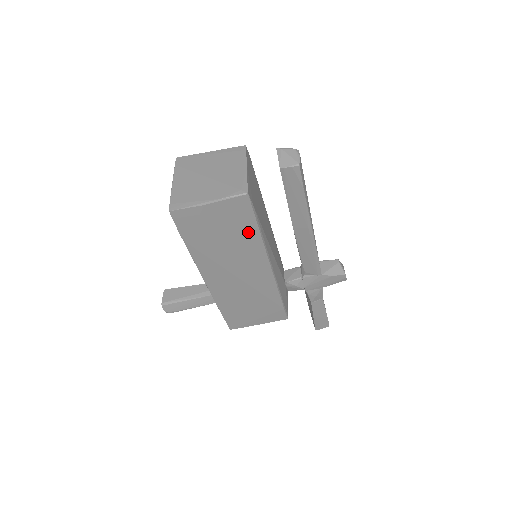
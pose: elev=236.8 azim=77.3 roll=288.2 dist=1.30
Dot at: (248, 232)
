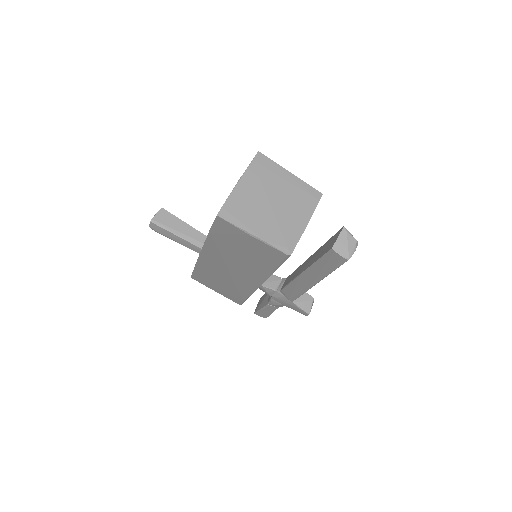
Dot at: (265, 265)
